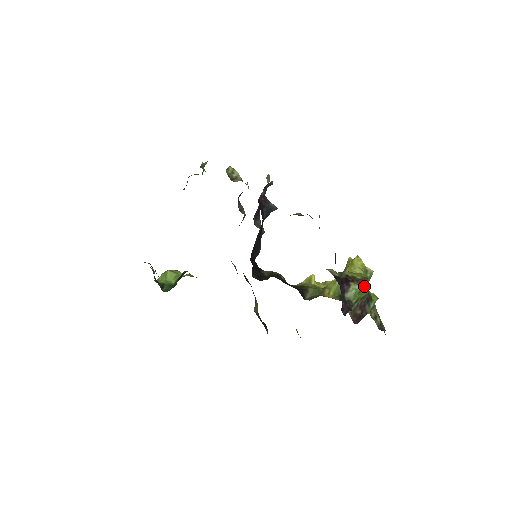
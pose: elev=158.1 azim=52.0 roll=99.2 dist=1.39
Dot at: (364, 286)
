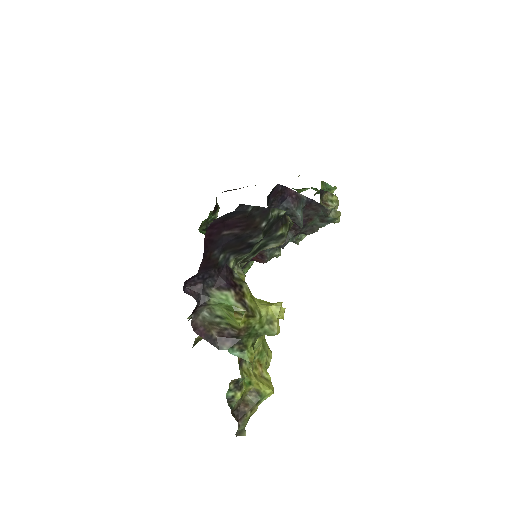
Dot at: (238, 309)
